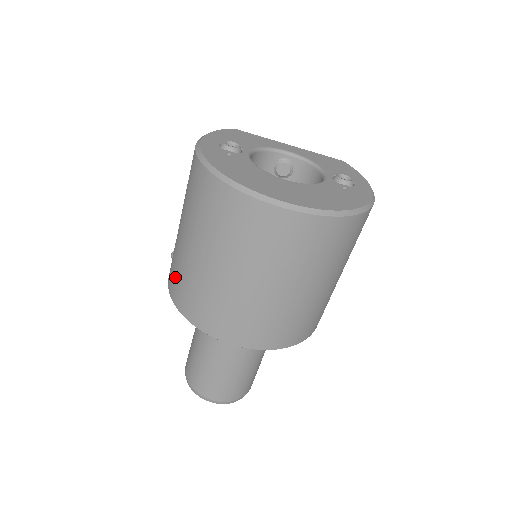
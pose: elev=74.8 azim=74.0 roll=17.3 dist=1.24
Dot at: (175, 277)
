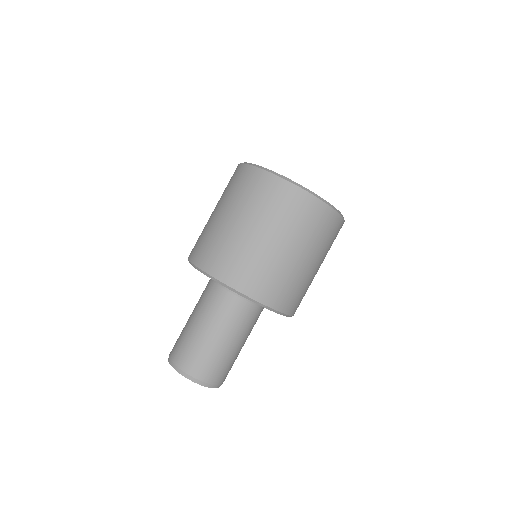
Dot at: (197, 242)
